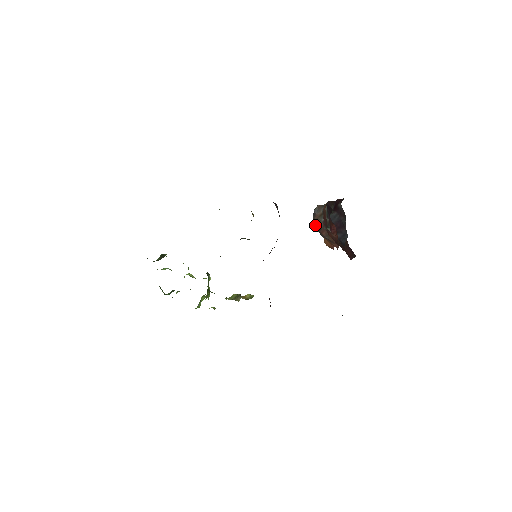
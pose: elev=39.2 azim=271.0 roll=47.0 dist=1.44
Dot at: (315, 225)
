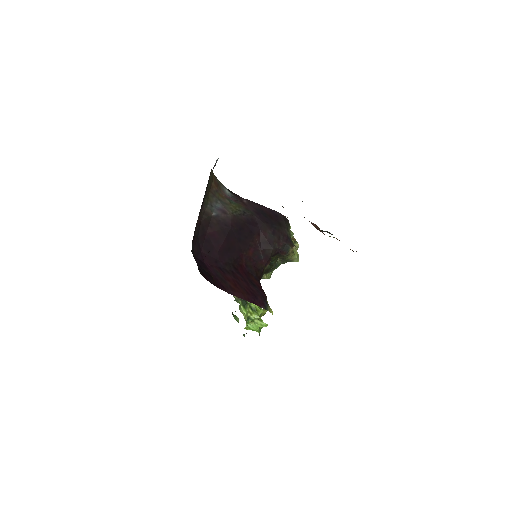
Dot at: occluded
